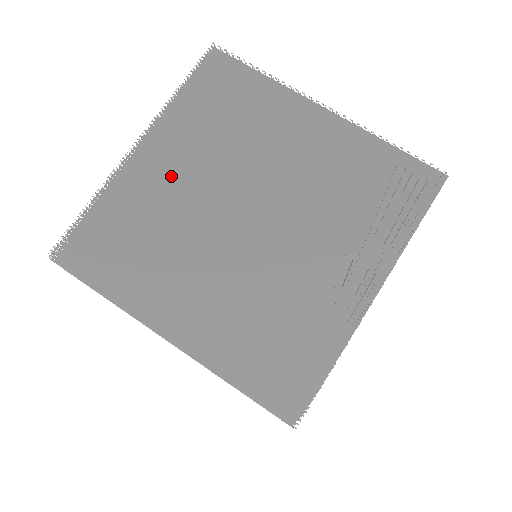
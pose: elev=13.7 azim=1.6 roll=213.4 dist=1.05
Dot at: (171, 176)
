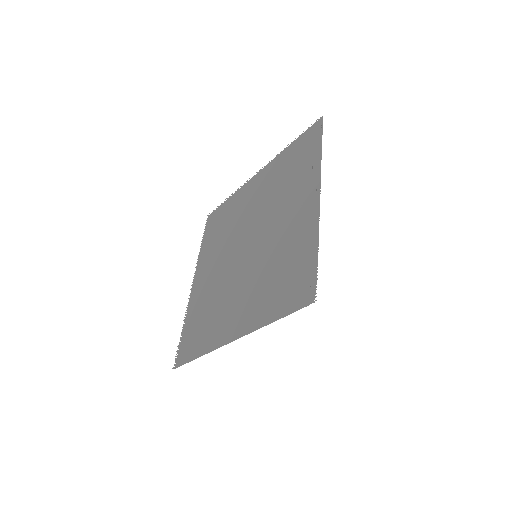
Dot at: (209, 275)
